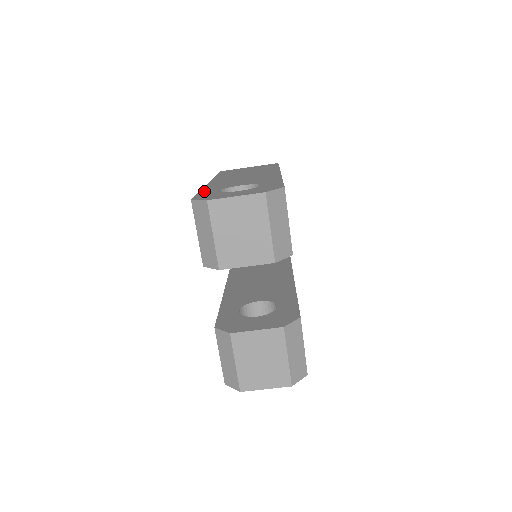
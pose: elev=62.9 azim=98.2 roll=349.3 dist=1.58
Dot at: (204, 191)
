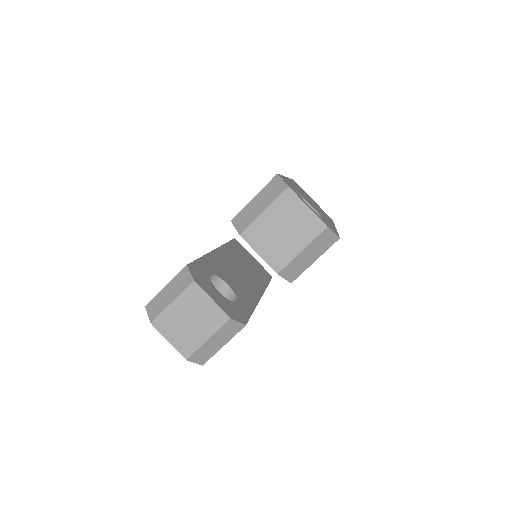
Dot at: occluded
